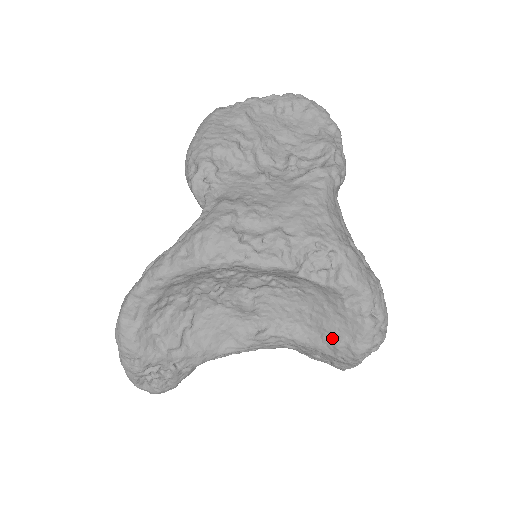
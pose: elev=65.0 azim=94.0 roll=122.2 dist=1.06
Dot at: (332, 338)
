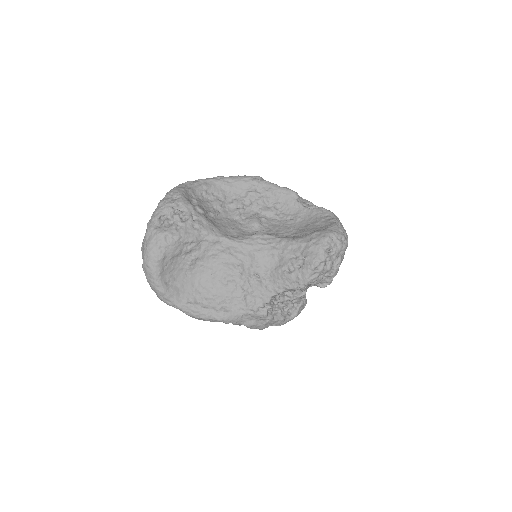
Dot at: (310, 233)
